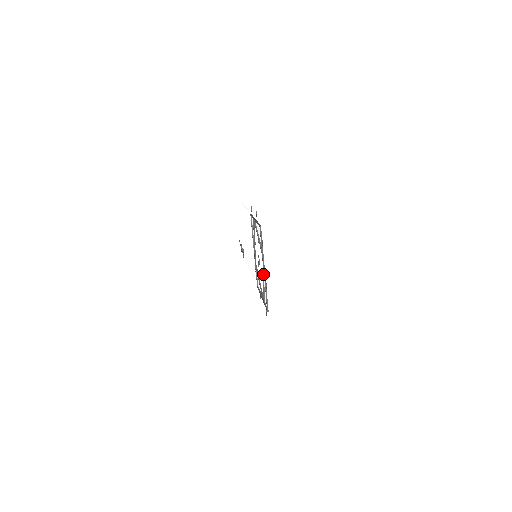
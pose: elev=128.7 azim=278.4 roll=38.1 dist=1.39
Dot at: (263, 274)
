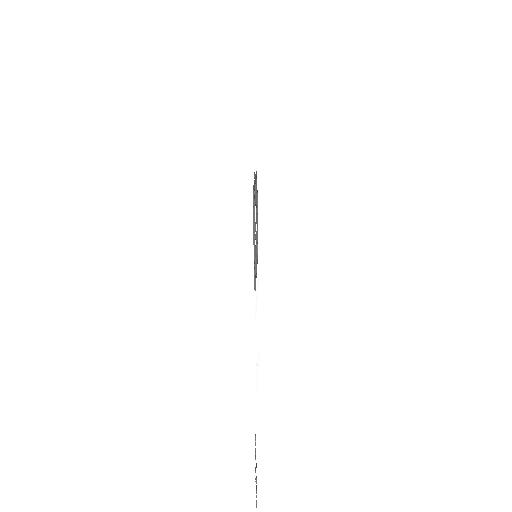
Dot at: occluded
